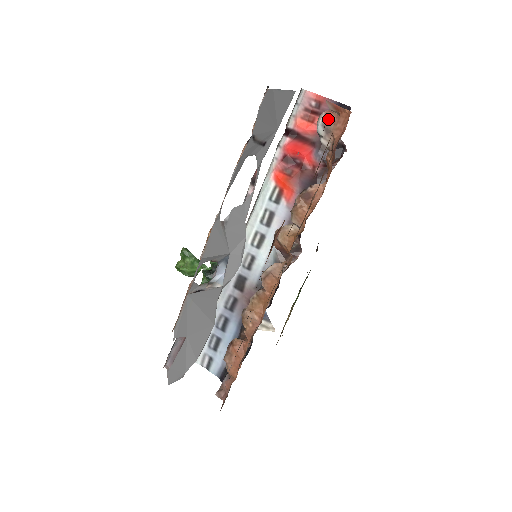
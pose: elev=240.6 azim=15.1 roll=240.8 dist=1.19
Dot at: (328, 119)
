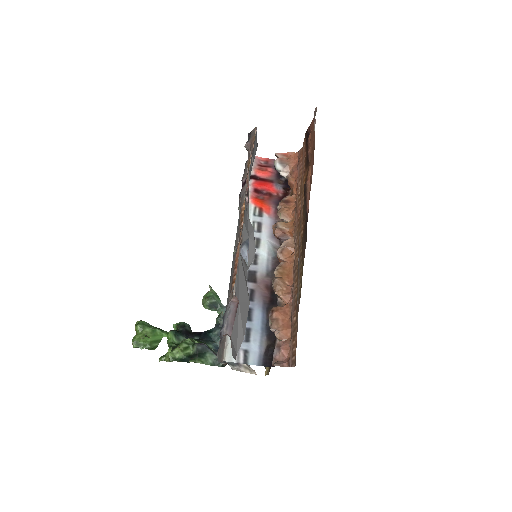
Dot at: (282, 160)
